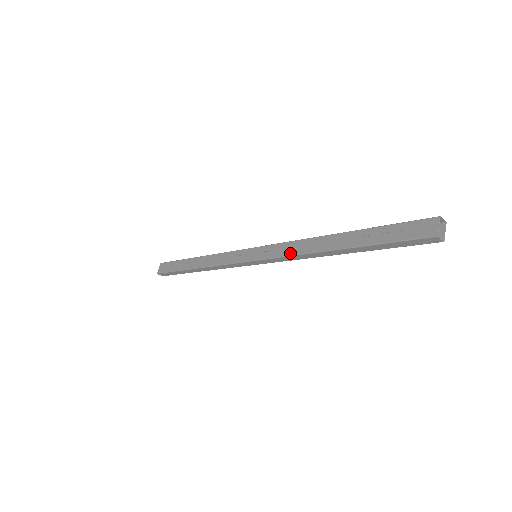
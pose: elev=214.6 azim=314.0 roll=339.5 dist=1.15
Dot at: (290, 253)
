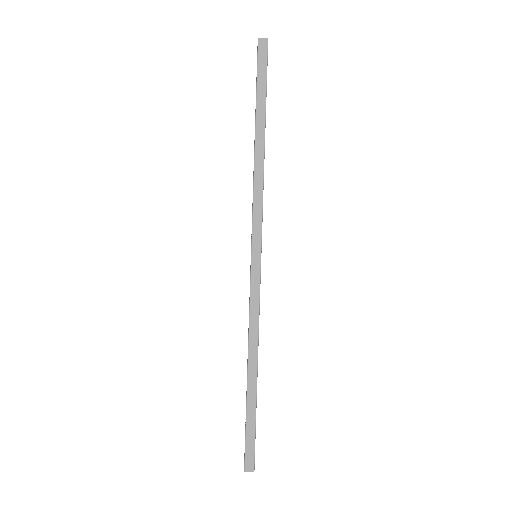
Dot at: occluded
